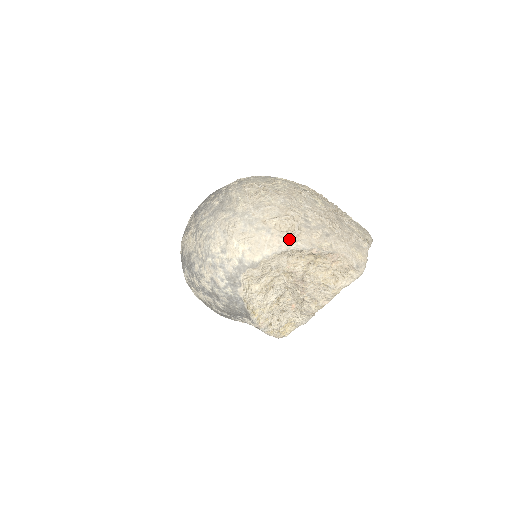
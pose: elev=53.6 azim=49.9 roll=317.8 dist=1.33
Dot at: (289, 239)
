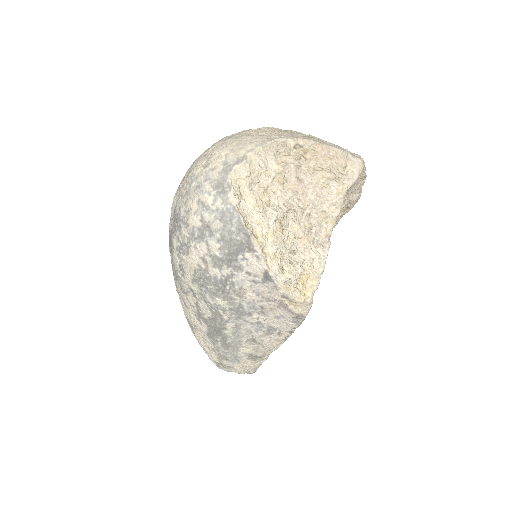
Dot at: (271, 136)
